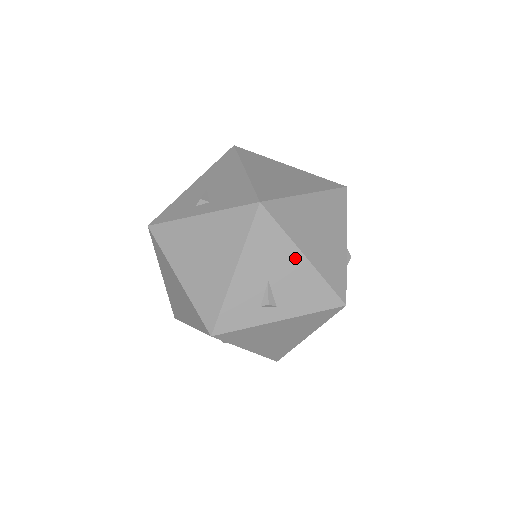
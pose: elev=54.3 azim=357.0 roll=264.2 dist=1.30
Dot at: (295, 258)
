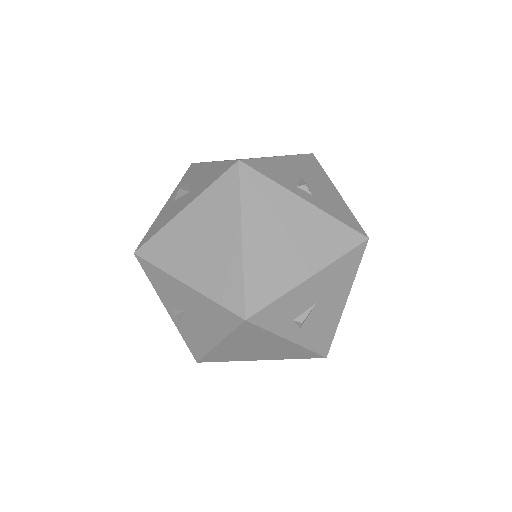
Dot at: (342, 298)
